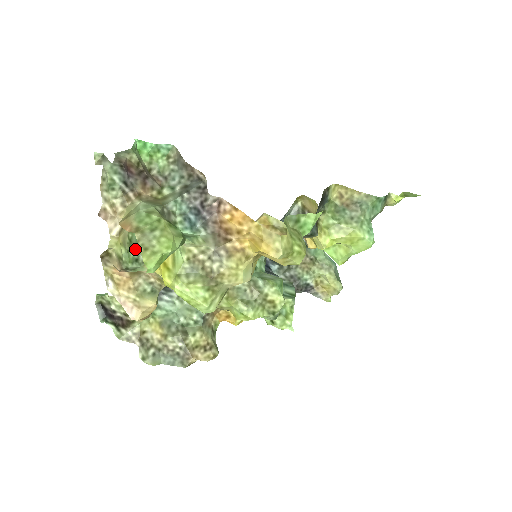
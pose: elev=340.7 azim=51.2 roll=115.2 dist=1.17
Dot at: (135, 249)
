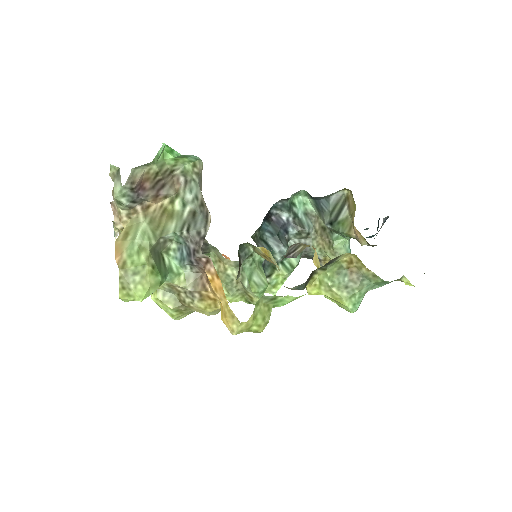
Dot at: occluded
